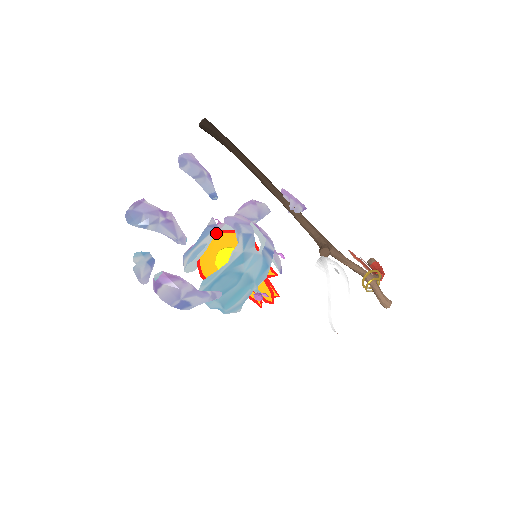
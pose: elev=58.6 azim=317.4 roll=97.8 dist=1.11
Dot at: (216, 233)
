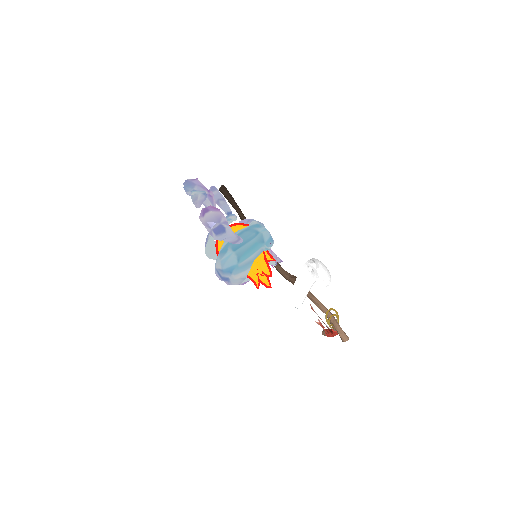
Dot at: occluded
